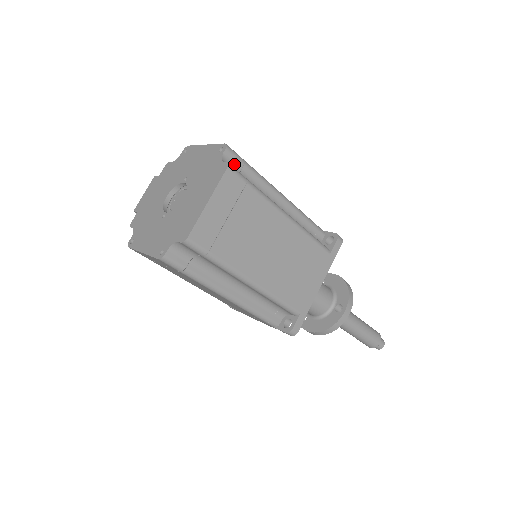
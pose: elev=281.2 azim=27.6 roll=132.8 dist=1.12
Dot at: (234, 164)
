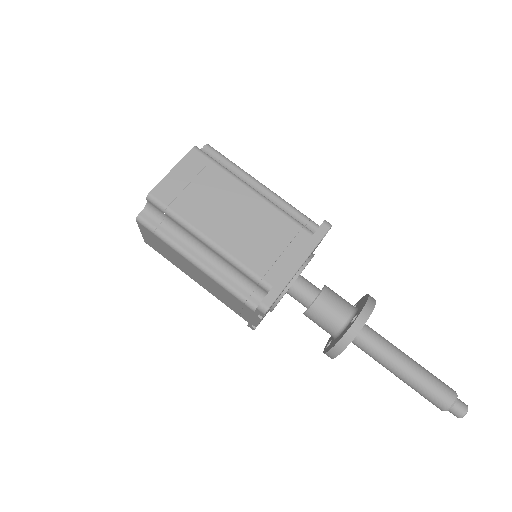
Dot at: (212, 156)
